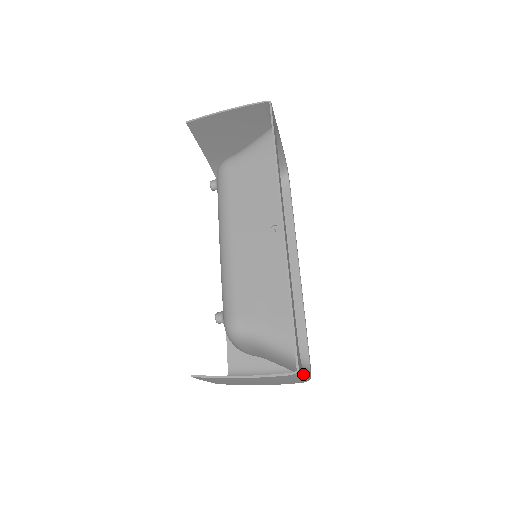
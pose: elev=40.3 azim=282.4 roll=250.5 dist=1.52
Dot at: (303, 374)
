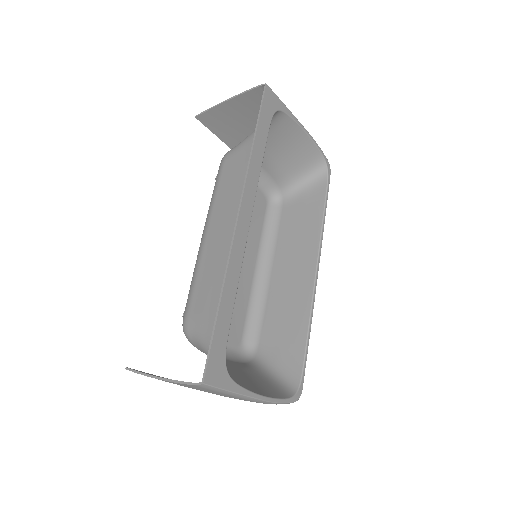
Dot at: (234, 390)
